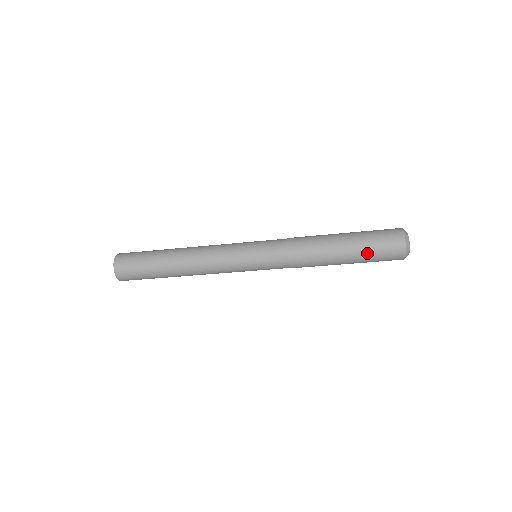
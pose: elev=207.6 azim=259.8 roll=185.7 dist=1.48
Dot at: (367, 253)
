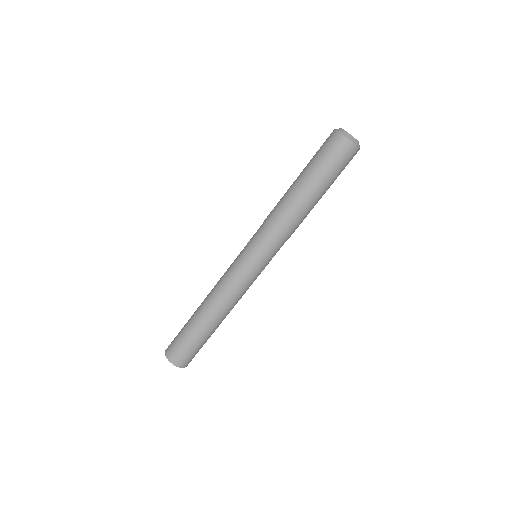
Dot at: (311, 160)
